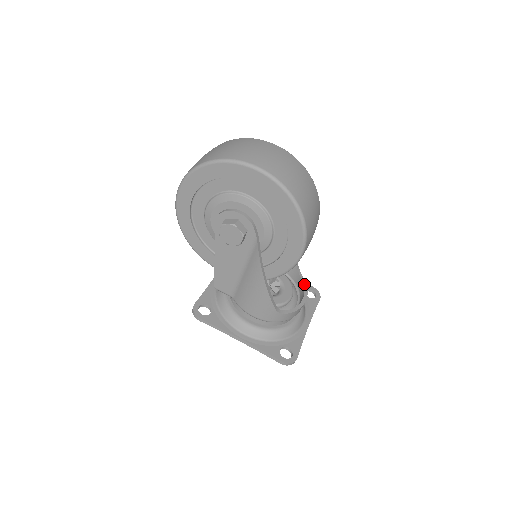
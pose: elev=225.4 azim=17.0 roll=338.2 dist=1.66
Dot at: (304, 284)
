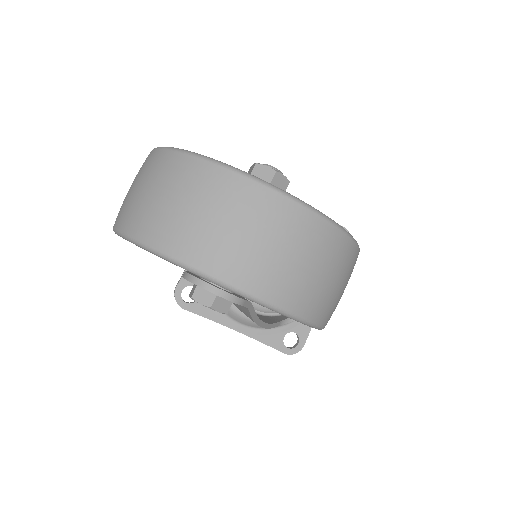
Dot at: occluded
